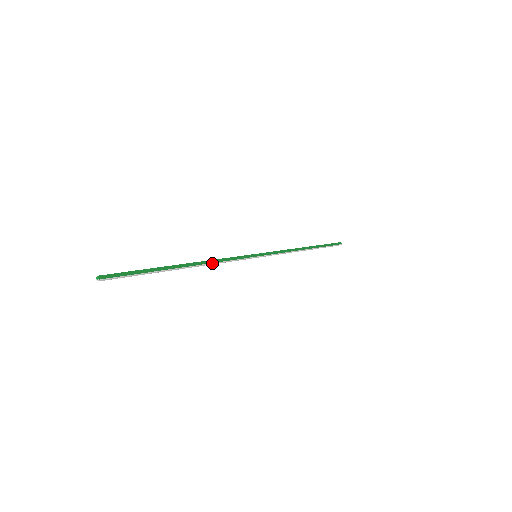
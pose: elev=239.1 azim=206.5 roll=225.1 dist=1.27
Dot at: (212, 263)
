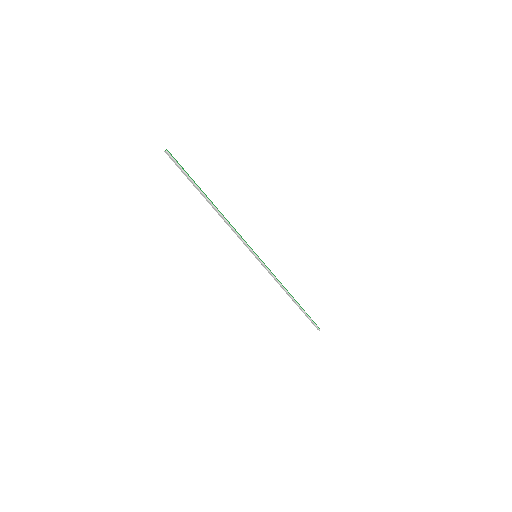
Dot at: (228, 222)
